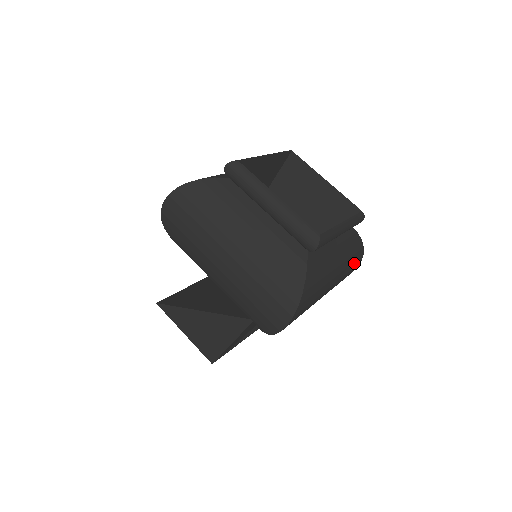
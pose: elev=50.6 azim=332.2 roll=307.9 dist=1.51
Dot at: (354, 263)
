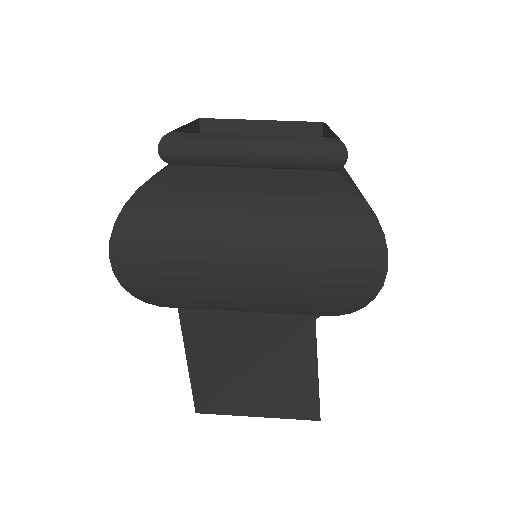
Dot at: (340, 237)
